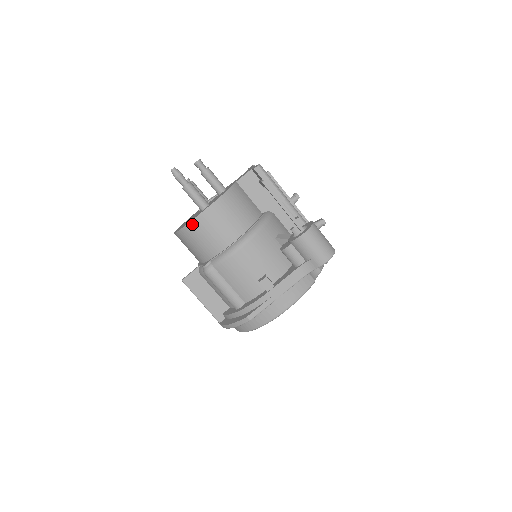
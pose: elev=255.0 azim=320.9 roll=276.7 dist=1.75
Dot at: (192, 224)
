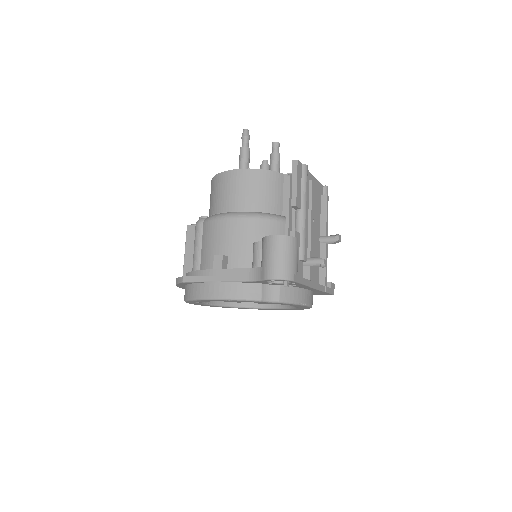
Dot at: (218, 176)
